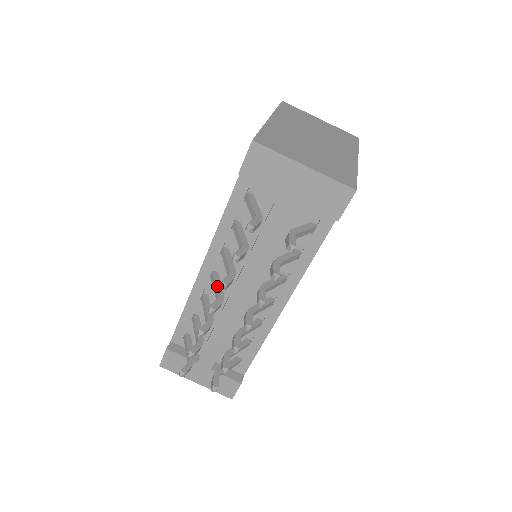
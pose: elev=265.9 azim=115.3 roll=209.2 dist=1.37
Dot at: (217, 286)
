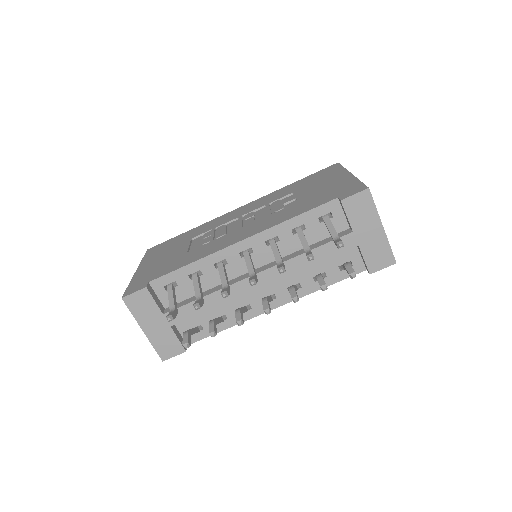
Dot at: (253, 265)
